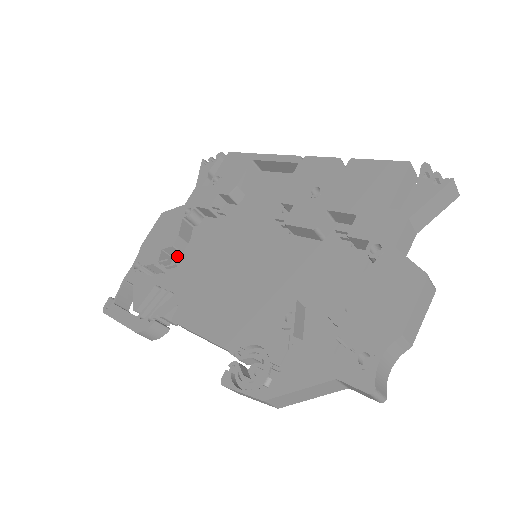
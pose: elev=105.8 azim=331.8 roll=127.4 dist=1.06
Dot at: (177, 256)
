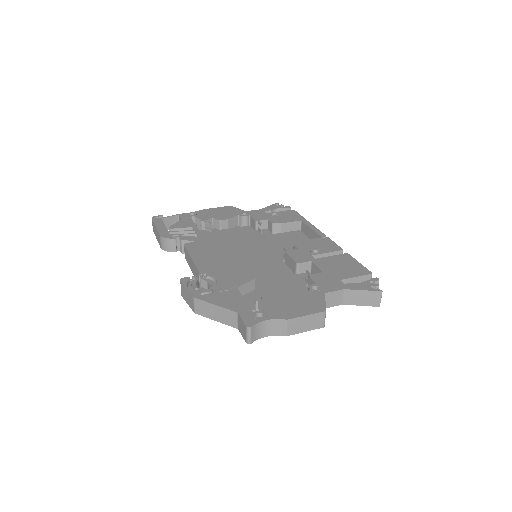
Dot at: (216, 229)
